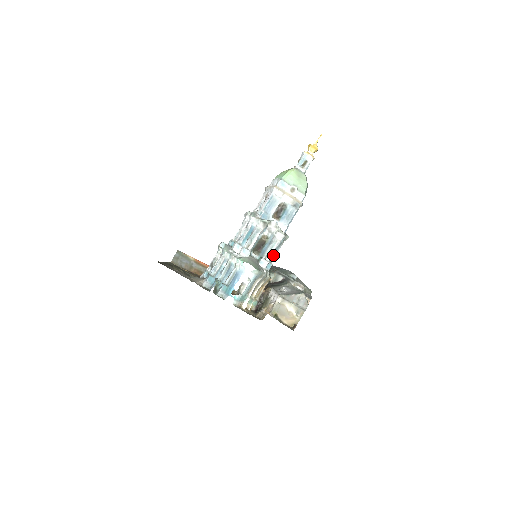
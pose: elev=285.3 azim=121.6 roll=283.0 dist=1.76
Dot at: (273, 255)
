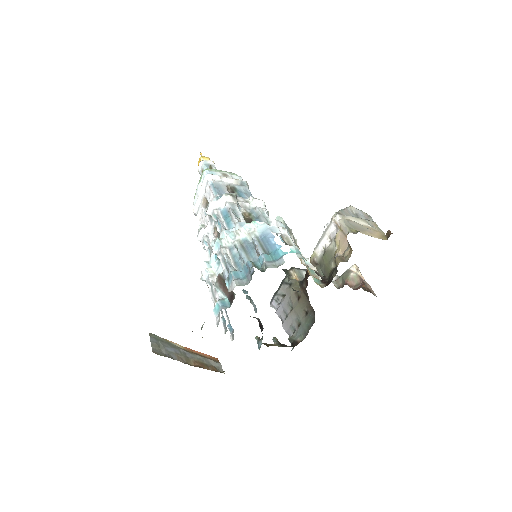
Dot at: occluded
